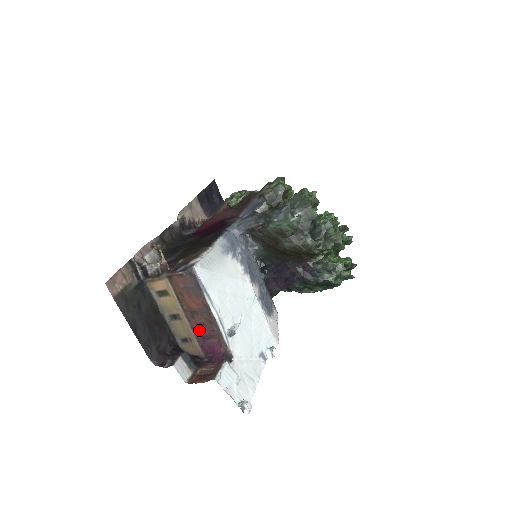
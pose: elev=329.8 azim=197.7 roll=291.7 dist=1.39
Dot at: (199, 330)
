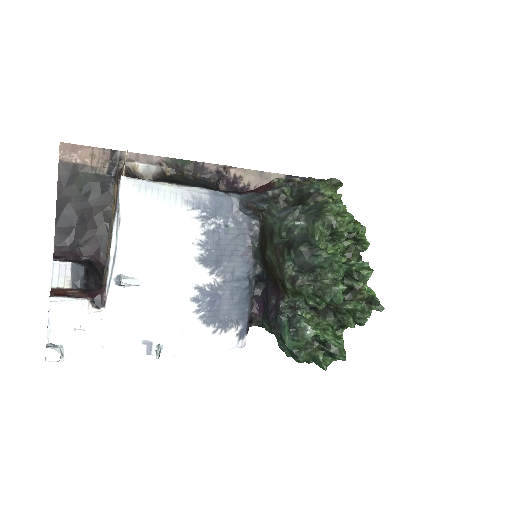
Dot at: occluded
